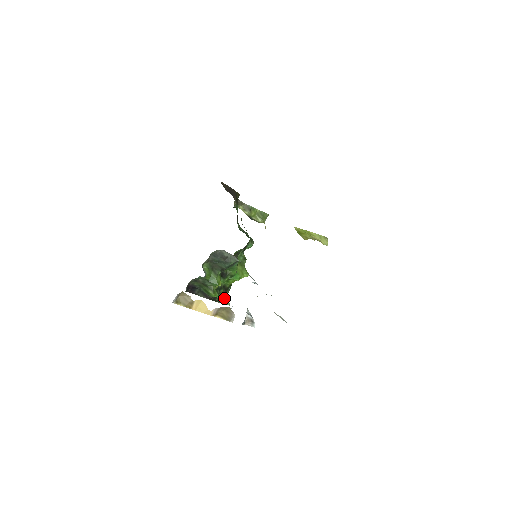
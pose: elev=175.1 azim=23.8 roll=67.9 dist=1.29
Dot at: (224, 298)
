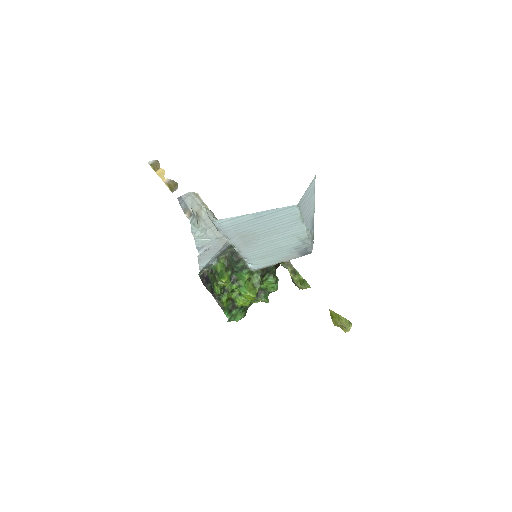
Dot at: (228, 310)
